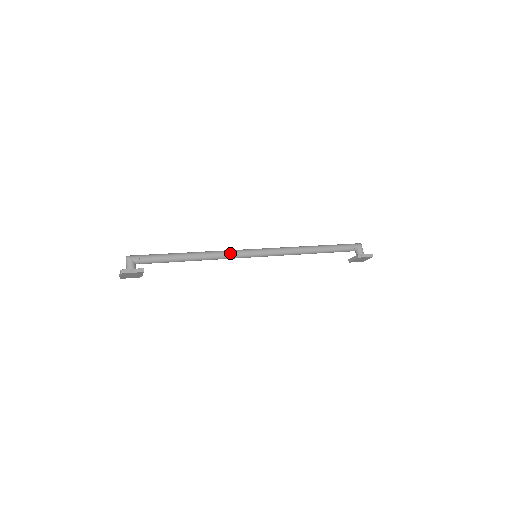
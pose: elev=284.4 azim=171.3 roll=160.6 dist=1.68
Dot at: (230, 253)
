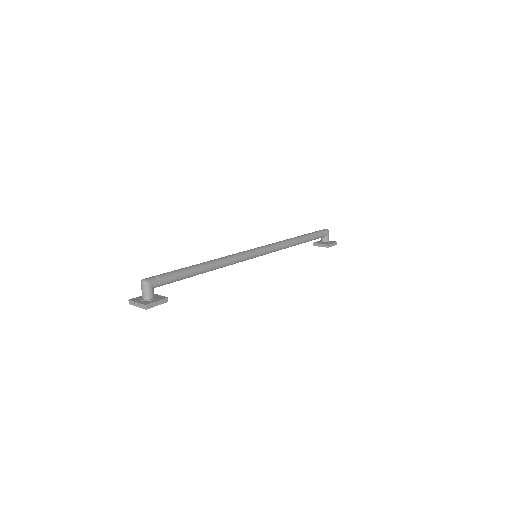
Dot at: (239, 259)
